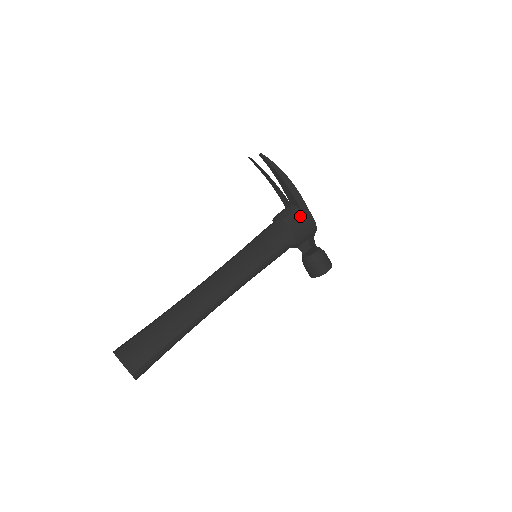
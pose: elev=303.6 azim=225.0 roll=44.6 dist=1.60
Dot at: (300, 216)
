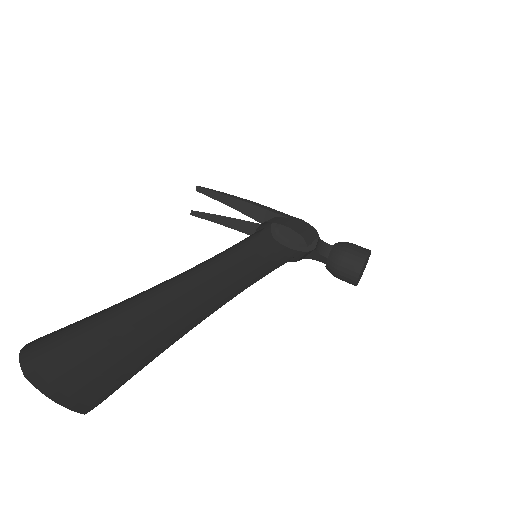
Dot at: (284, 219)
